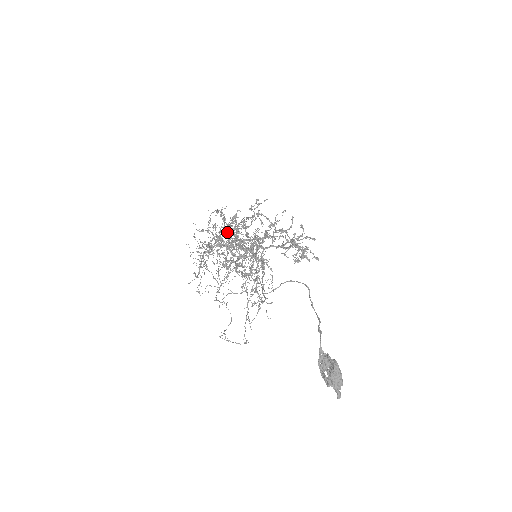
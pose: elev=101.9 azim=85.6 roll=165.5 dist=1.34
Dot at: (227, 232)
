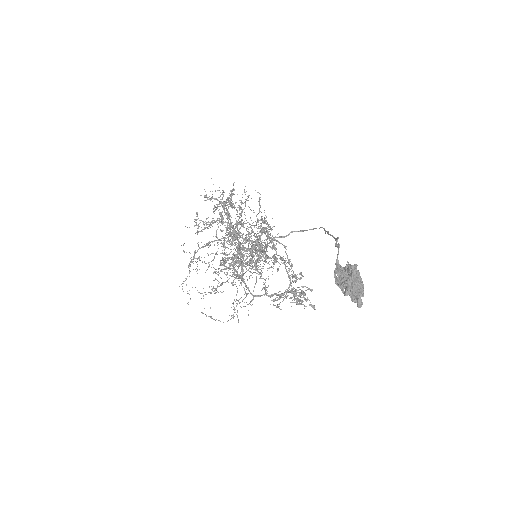
Dot at: (226, 247)
